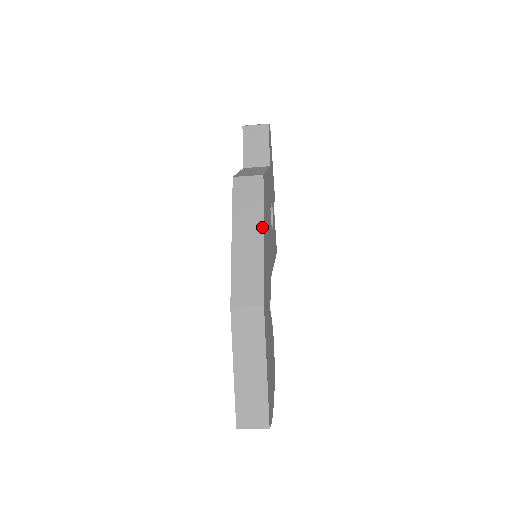
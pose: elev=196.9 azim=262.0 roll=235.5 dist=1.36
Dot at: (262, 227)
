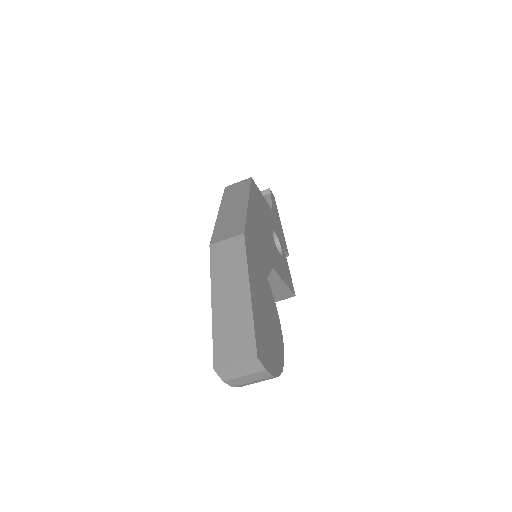
Dot at: (247, 197)
